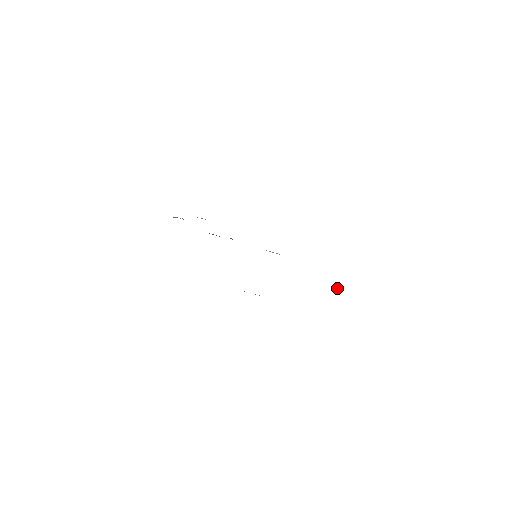
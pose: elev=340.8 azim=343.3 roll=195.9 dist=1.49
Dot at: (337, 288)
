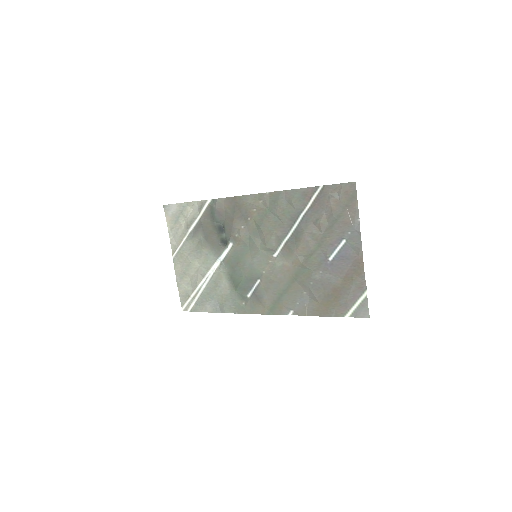
Dot at: (306, 310)
